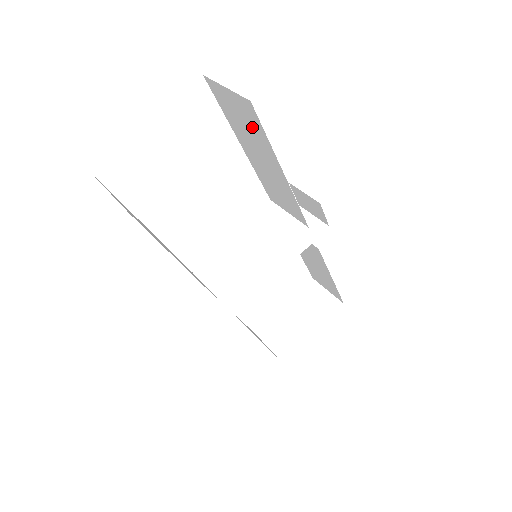
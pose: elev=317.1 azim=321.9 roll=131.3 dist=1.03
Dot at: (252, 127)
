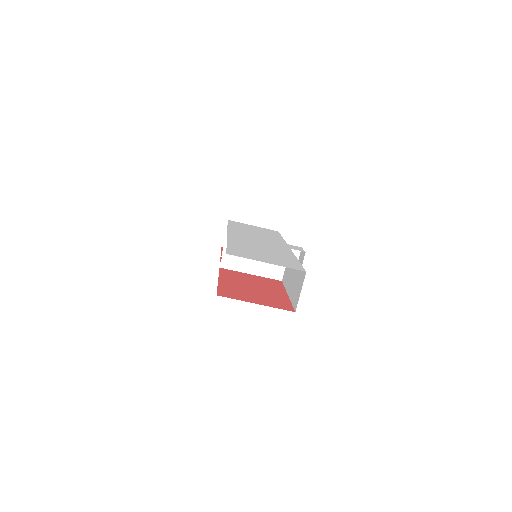
Dot at: (295, 293)
